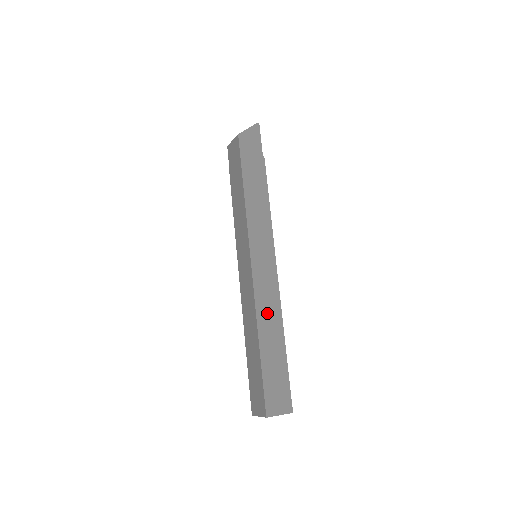
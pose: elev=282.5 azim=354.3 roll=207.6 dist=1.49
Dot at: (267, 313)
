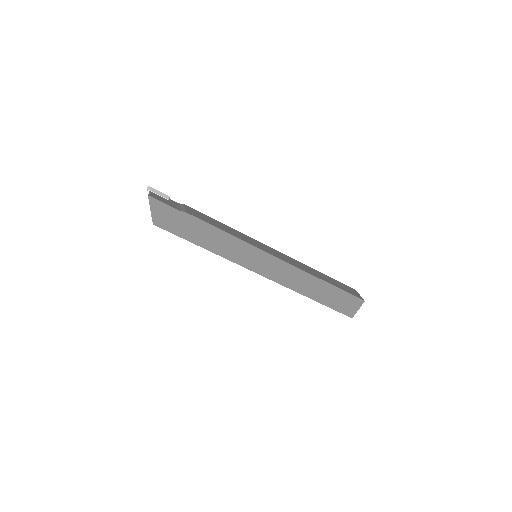
Dot at: (299, 283)
